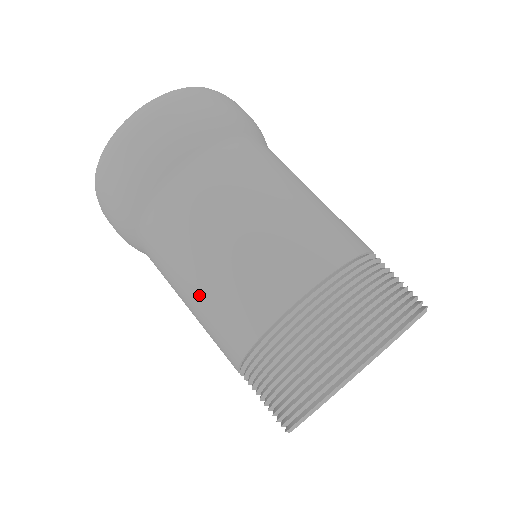
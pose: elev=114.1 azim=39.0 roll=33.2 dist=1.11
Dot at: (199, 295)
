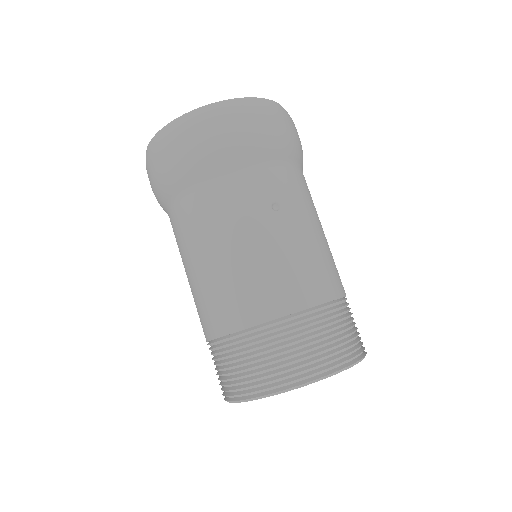
Dot at: occluded
